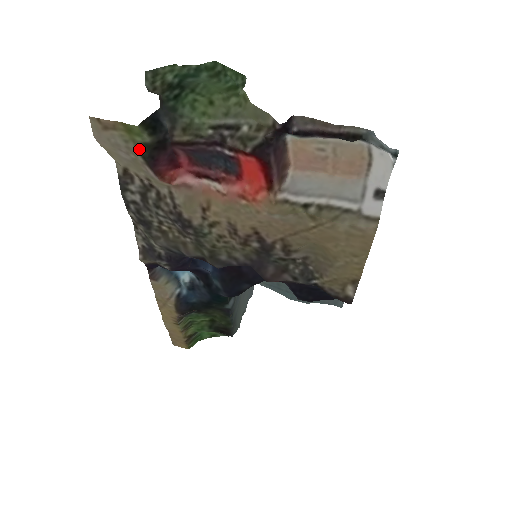
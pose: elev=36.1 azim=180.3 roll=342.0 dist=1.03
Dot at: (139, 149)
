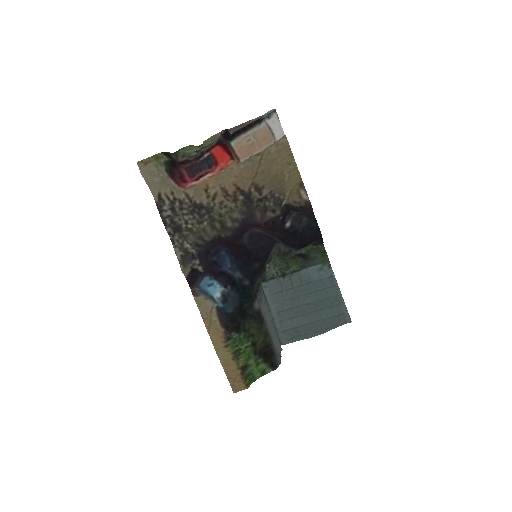
Dot at: (164, 167)
